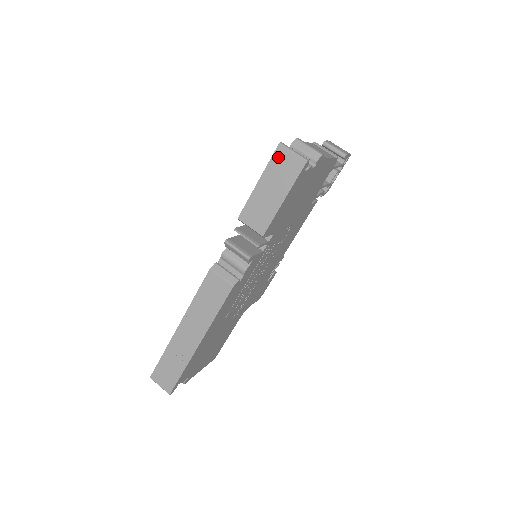
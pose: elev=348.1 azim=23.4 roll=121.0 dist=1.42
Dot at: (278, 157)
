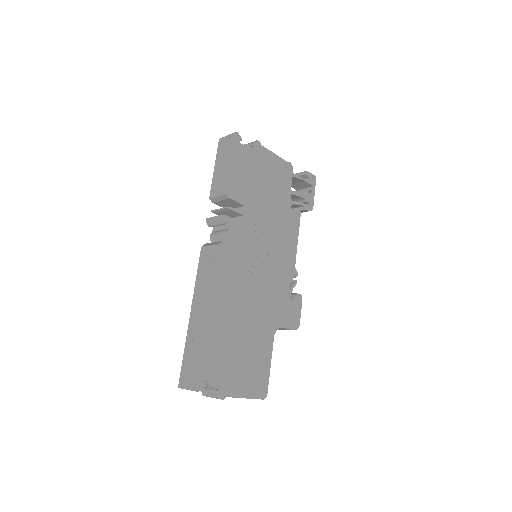
Dot at: (221, 145)
